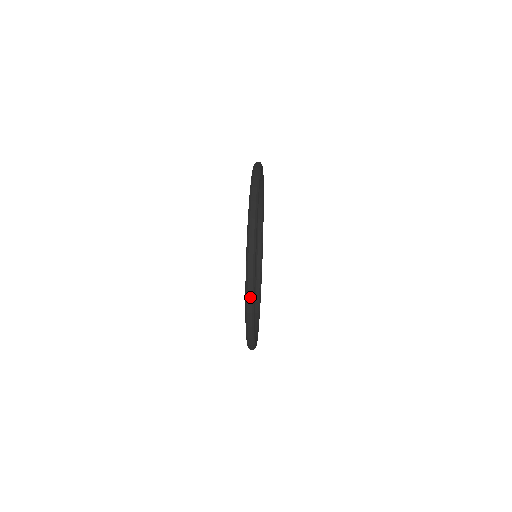
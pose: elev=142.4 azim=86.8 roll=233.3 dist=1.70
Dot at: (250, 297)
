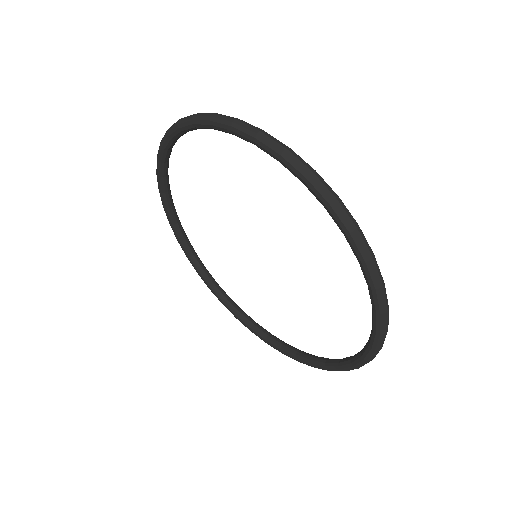
Dot at: (337, 200)
